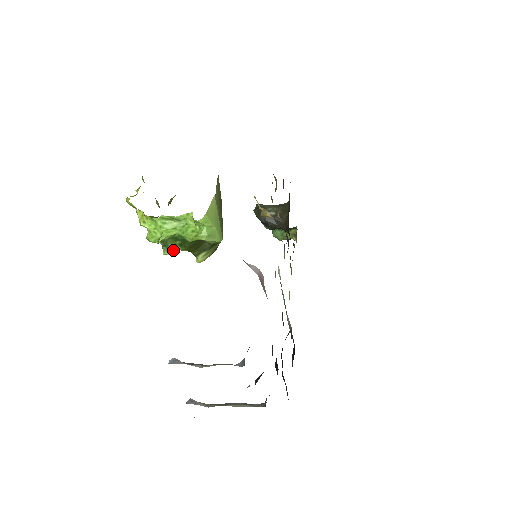
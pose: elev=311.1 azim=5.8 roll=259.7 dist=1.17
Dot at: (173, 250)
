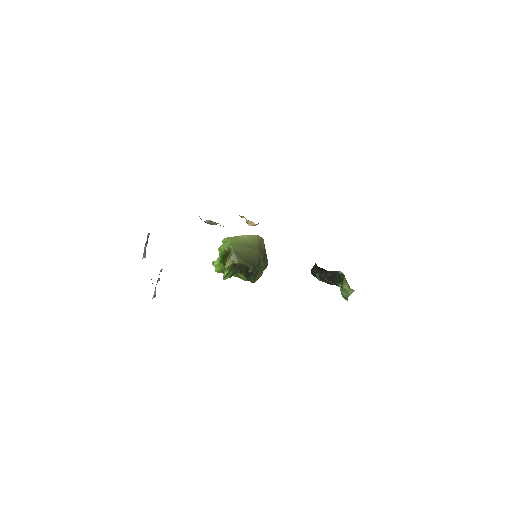
Dot at: (224, 273)
